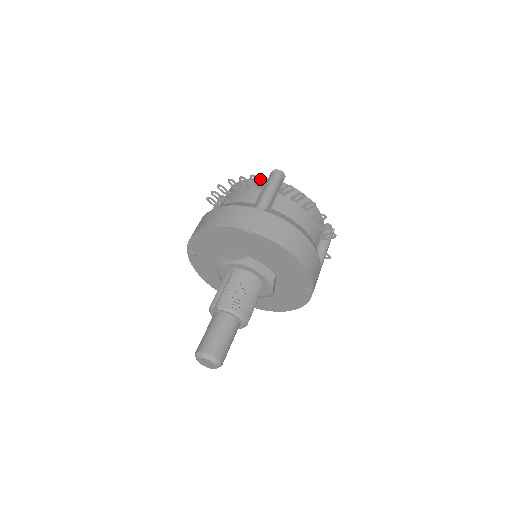
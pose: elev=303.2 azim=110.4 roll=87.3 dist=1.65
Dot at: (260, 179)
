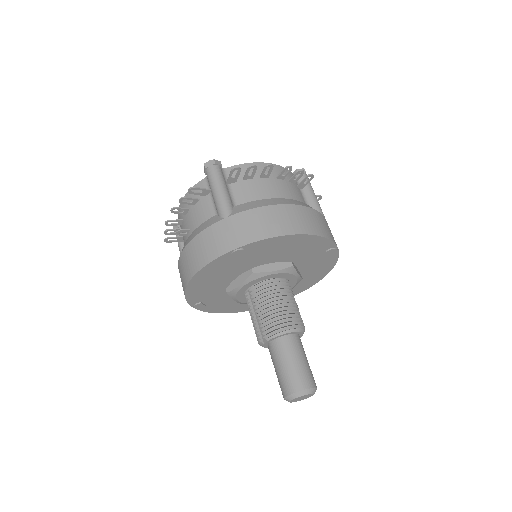
Dot at: (199, 184)
